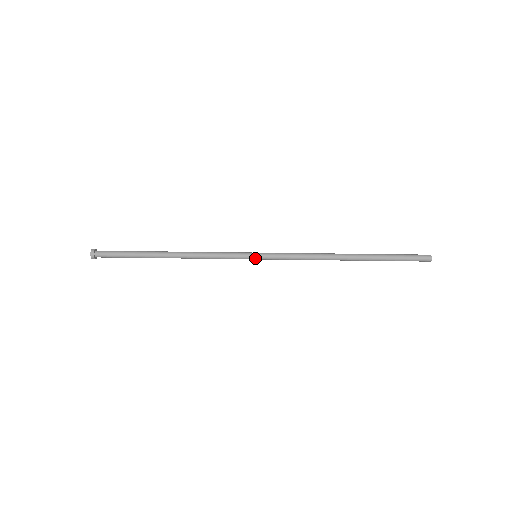
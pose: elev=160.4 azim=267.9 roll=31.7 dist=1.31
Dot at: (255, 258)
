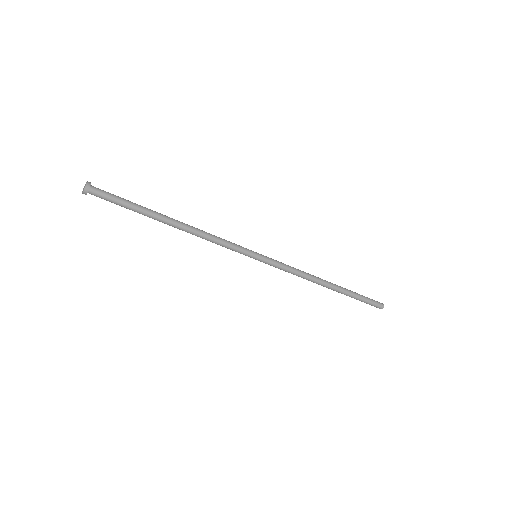
Dot at: (256, 256)
